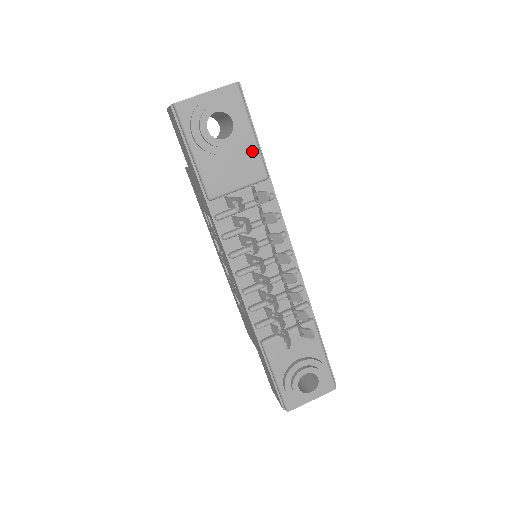
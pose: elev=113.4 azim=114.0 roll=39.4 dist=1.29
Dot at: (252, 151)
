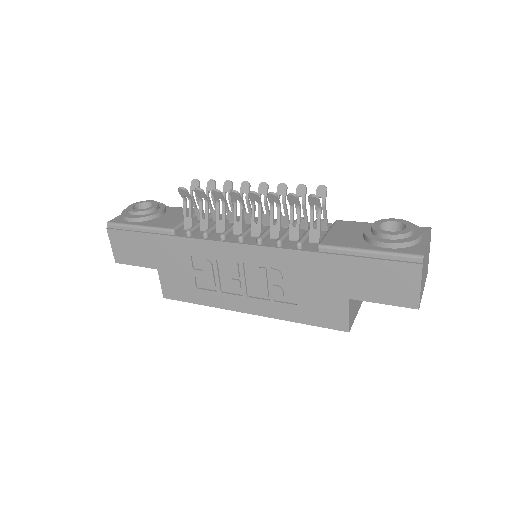
Dot at: (178, 209)
